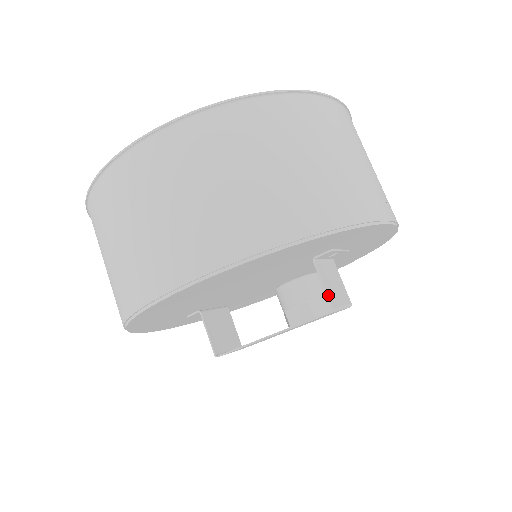
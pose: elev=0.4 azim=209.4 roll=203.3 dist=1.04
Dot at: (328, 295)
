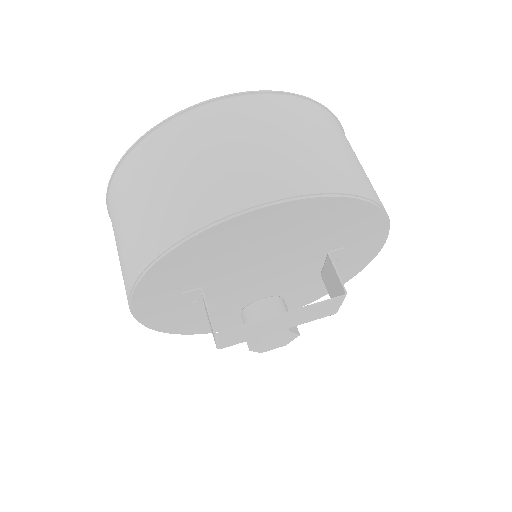
Dot at: occluded
